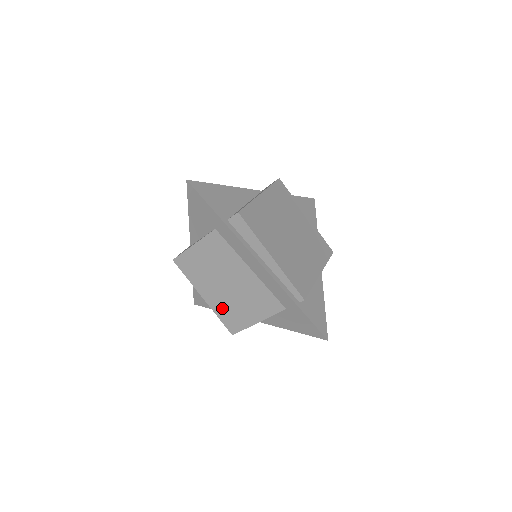
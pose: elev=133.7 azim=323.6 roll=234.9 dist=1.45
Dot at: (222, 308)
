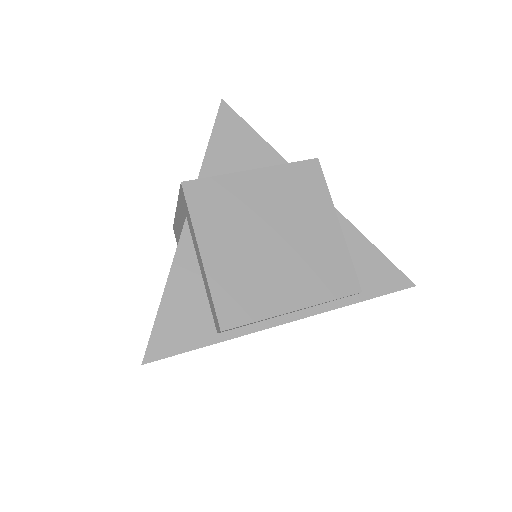
Dot at: occluded
